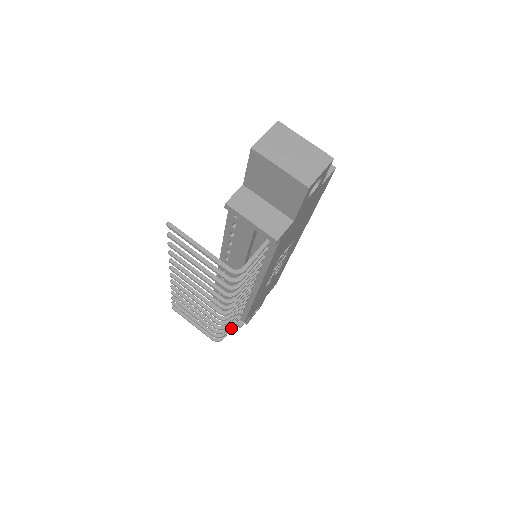
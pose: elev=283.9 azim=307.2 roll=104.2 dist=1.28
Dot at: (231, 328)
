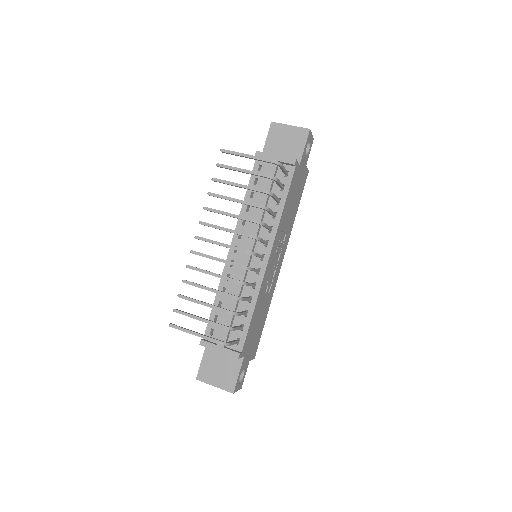
Dot at: (234, 341)
